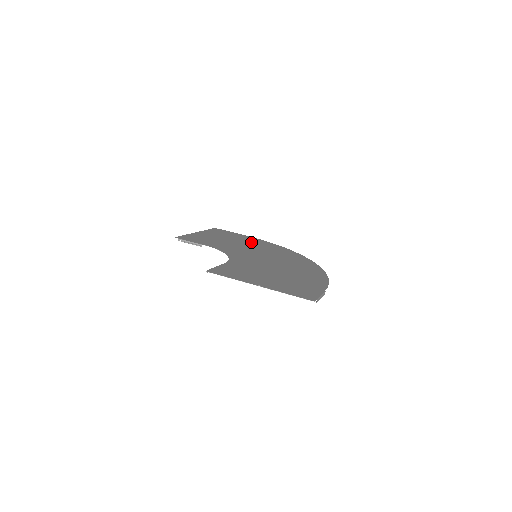
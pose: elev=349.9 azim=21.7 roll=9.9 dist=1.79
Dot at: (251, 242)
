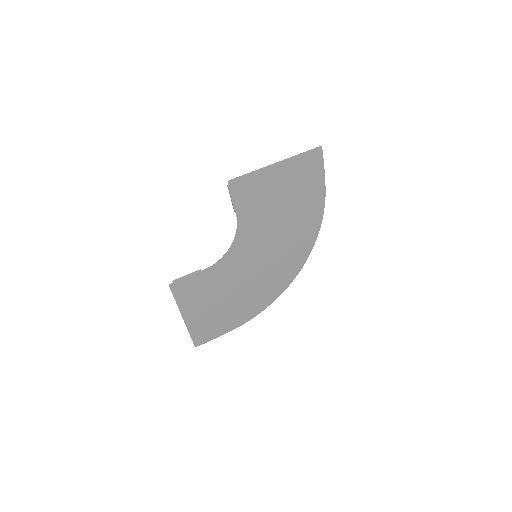
Dot at: (300, 214)
